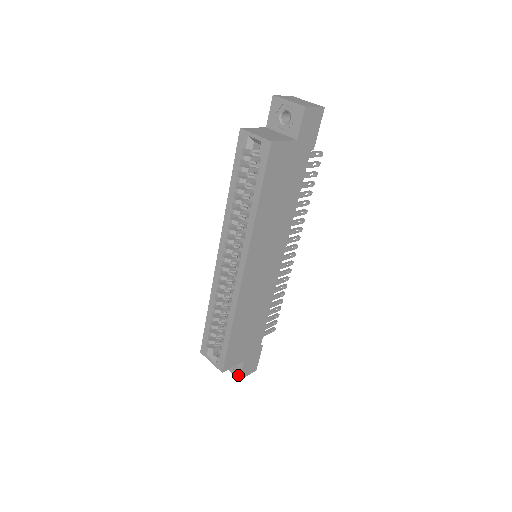
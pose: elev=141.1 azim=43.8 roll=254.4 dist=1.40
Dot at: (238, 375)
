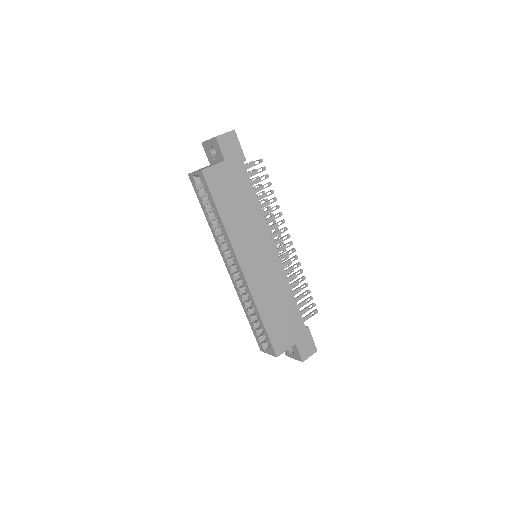
Dot at: (300, 359)
